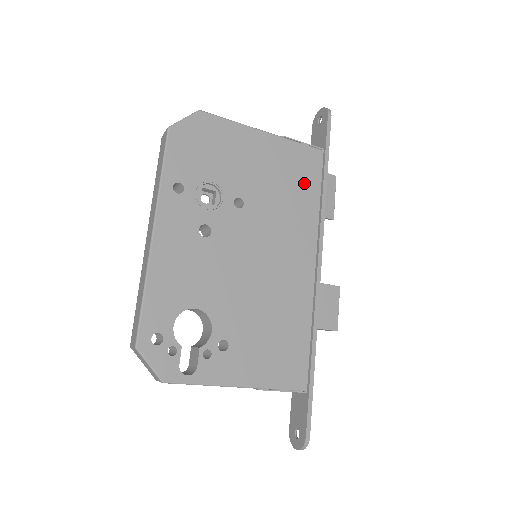
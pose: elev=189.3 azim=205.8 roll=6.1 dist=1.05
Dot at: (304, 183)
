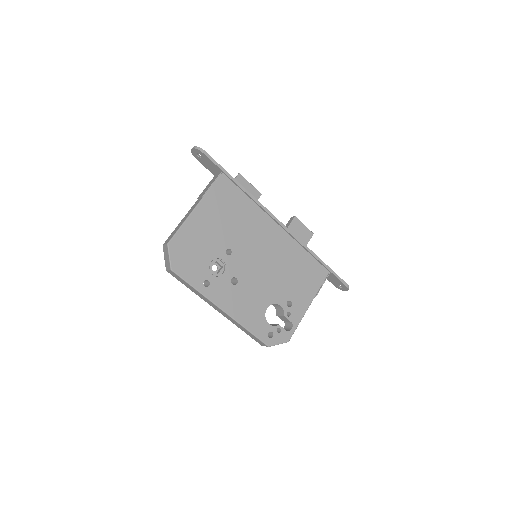
Dot at: (235, 201)
